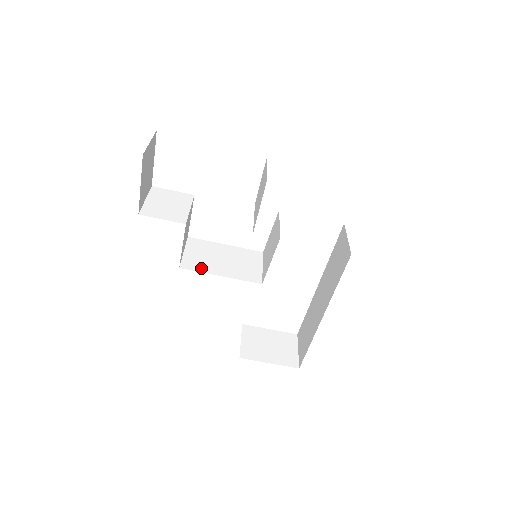
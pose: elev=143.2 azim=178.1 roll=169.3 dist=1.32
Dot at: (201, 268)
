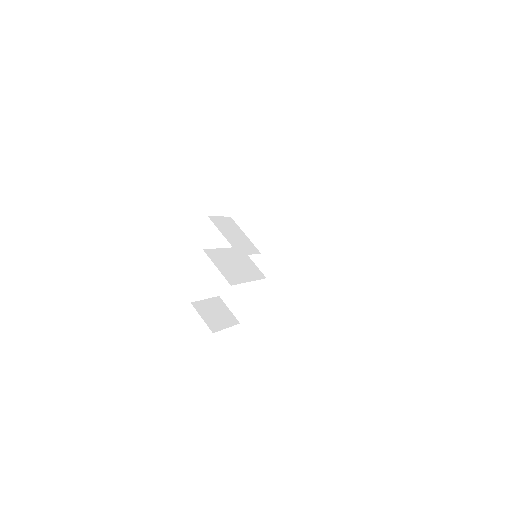
Dot at: (238, 279)
